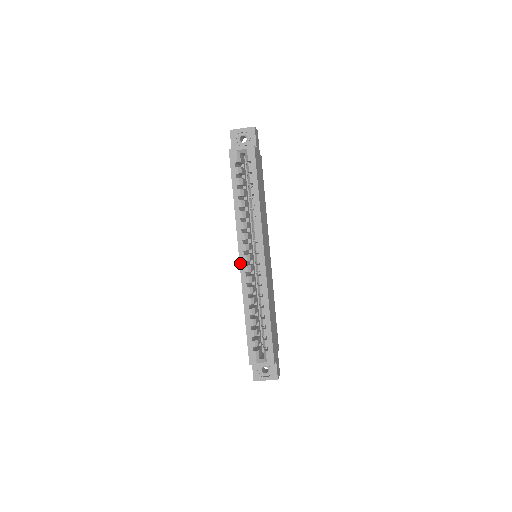
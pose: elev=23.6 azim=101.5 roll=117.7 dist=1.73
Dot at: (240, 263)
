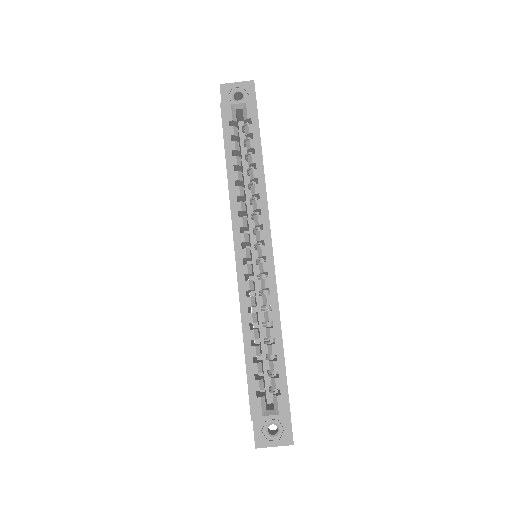
Dot at: (236, 261)
